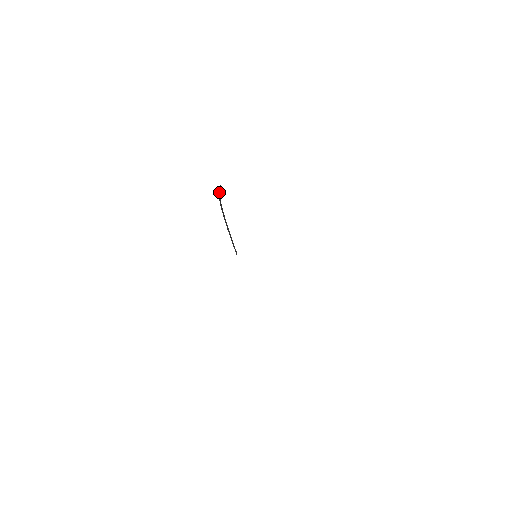
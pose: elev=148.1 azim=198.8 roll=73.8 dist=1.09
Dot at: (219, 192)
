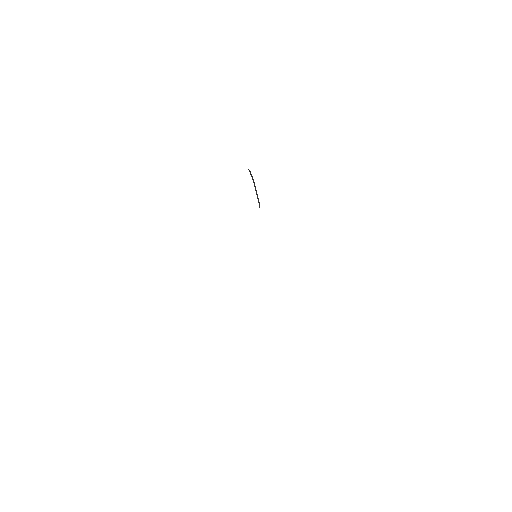
Dot at: occluded
